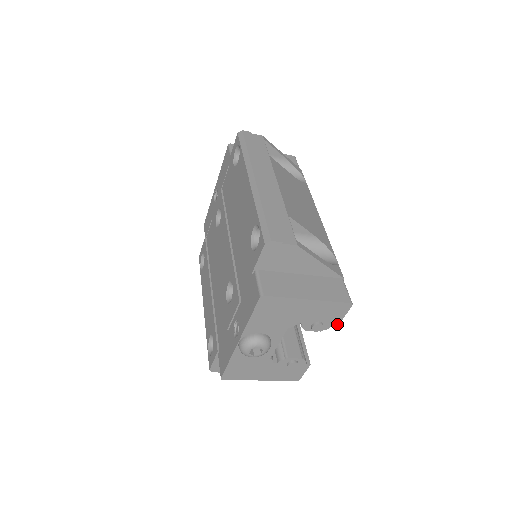
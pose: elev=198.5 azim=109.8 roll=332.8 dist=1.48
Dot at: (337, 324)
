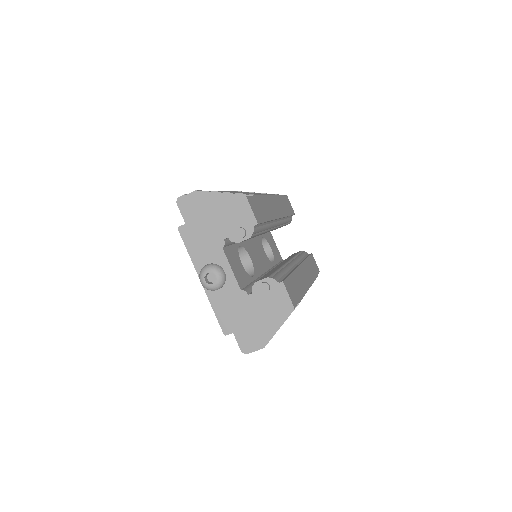
Dot at: (256, 223)
